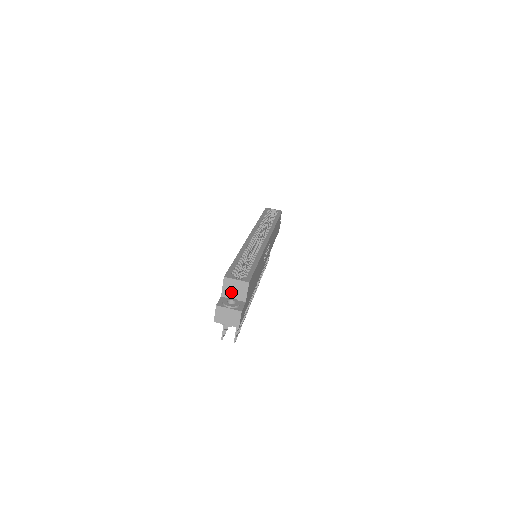
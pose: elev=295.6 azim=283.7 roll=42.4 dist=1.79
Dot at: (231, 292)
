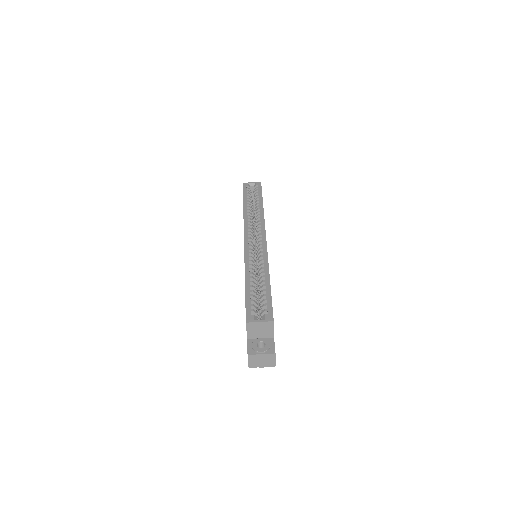
Dot at: (257, 333)
